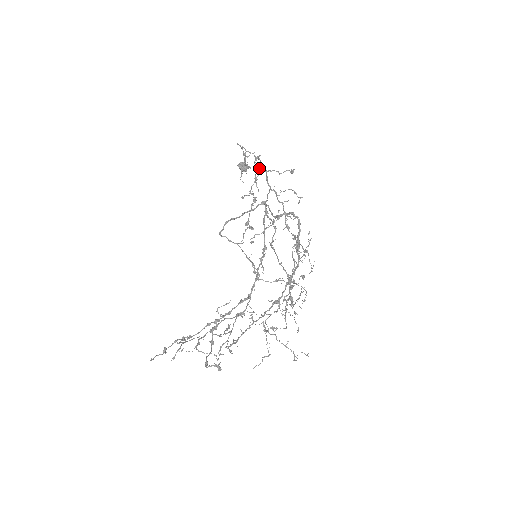
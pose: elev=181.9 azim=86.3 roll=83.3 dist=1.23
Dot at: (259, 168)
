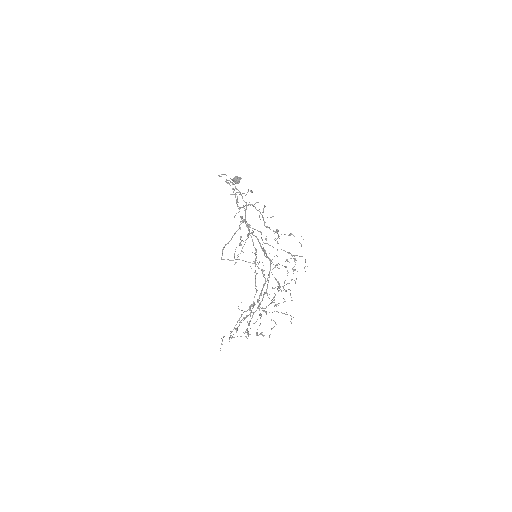
Dot at: occluded
